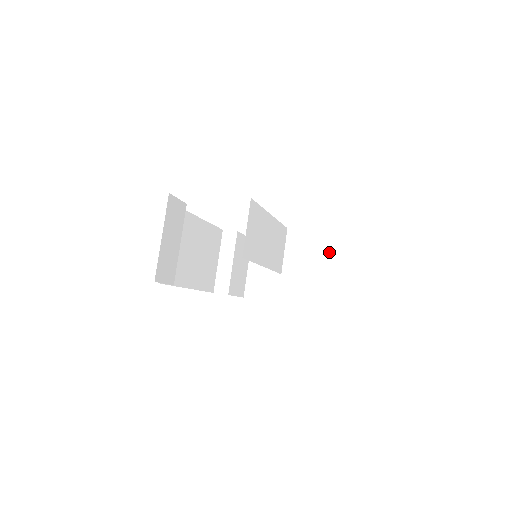
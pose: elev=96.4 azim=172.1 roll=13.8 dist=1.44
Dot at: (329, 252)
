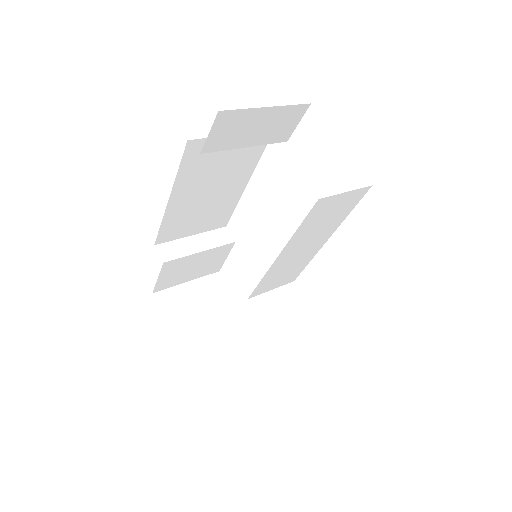
Dot at: (296, 343)
